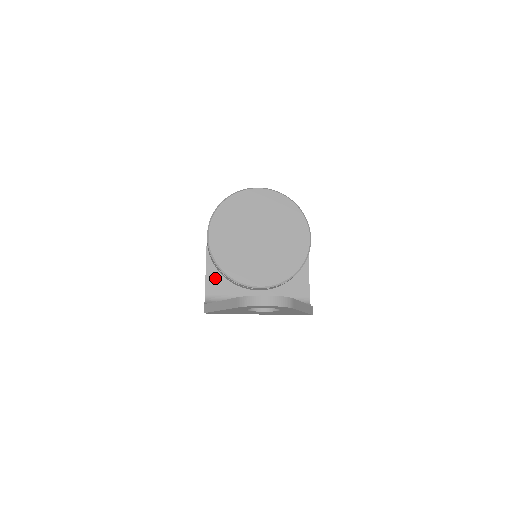
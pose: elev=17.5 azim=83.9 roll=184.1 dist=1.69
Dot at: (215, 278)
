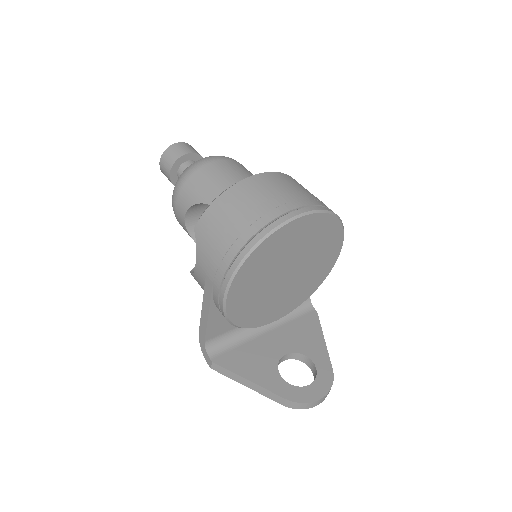
Dot at: (218, 321)
